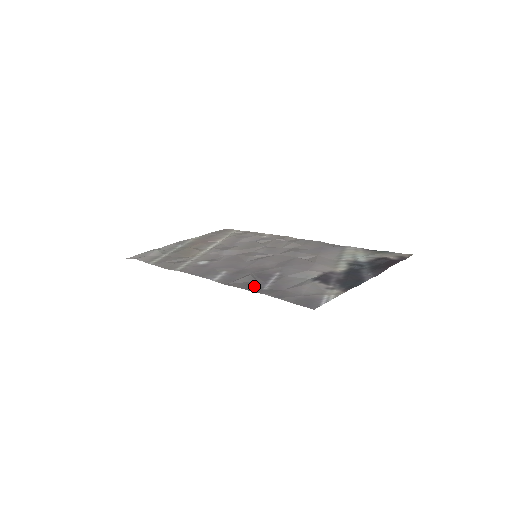
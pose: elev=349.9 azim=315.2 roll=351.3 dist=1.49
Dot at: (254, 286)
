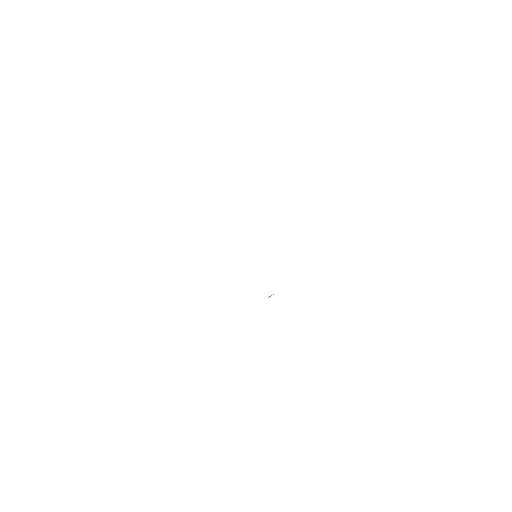
Dot at: occluded
